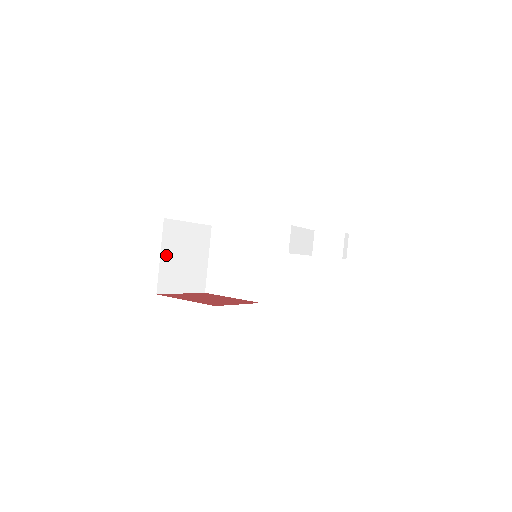
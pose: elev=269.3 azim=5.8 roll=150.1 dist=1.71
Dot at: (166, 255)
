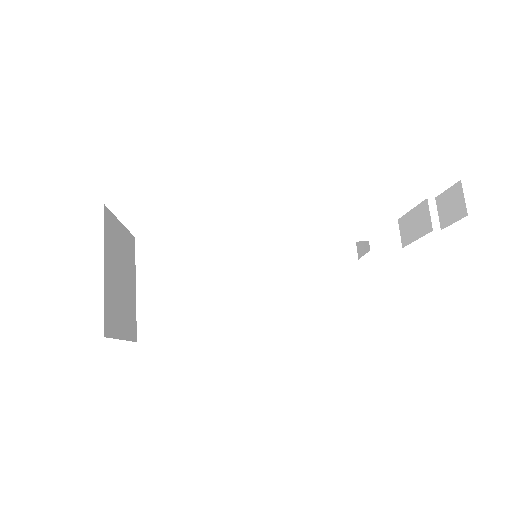
Dot at: (107, 268)
